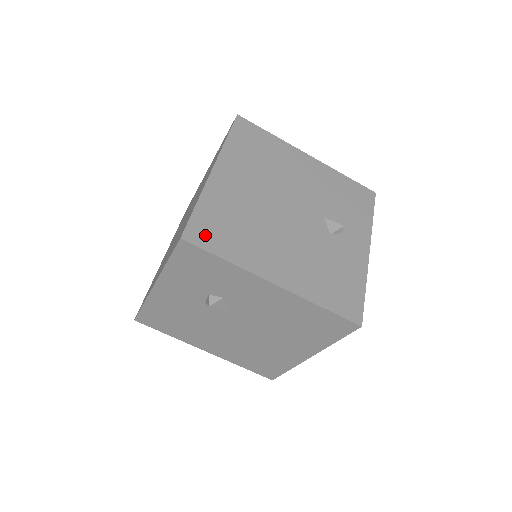
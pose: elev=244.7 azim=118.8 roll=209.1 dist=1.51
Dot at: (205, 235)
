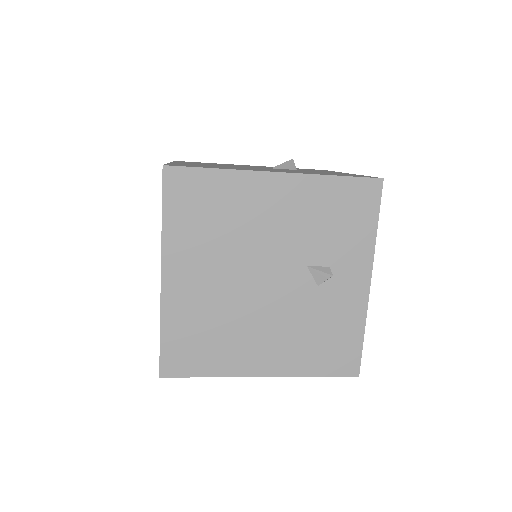
Dot at: (180, 362)
